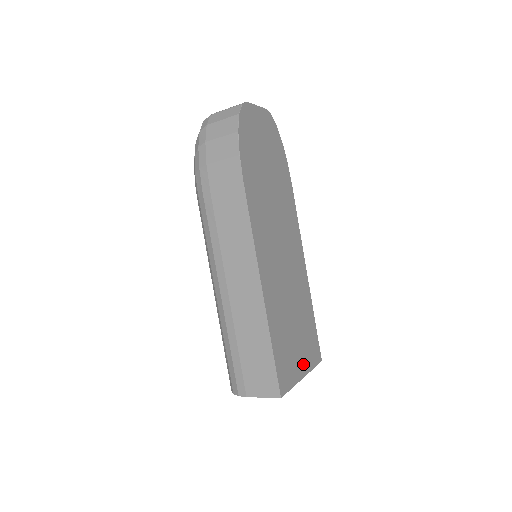
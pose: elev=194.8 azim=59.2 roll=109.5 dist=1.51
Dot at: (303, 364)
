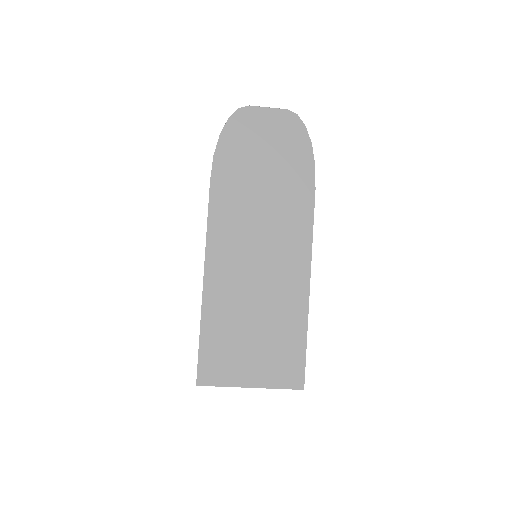
Dot at: (256, 375)
